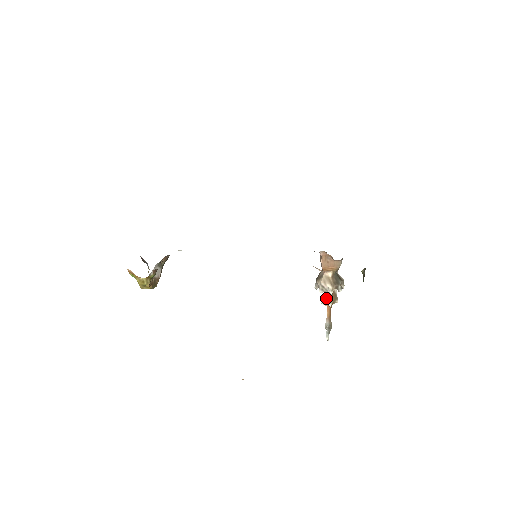
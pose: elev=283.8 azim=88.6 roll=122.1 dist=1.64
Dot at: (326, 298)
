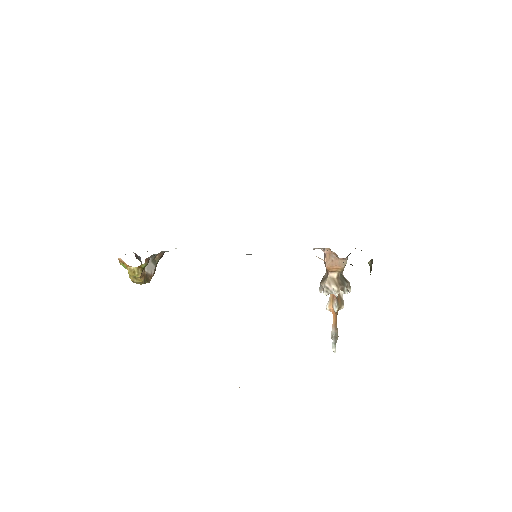
Dot at: (331, 303)
